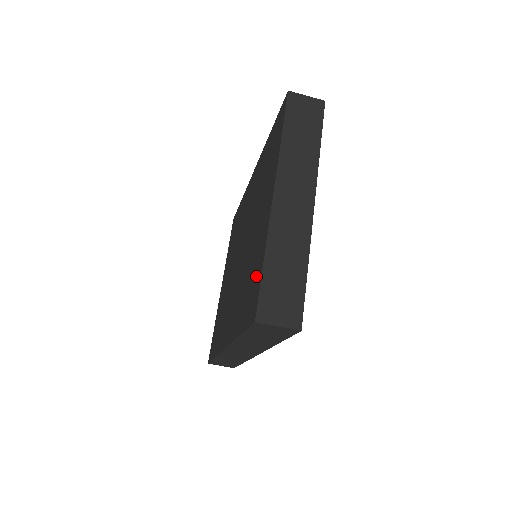
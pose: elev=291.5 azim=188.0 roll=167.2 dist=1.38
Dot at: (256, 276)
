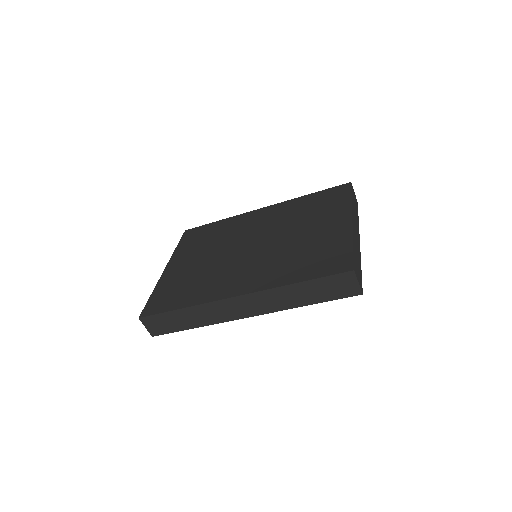
Dot at: (336, 252)
